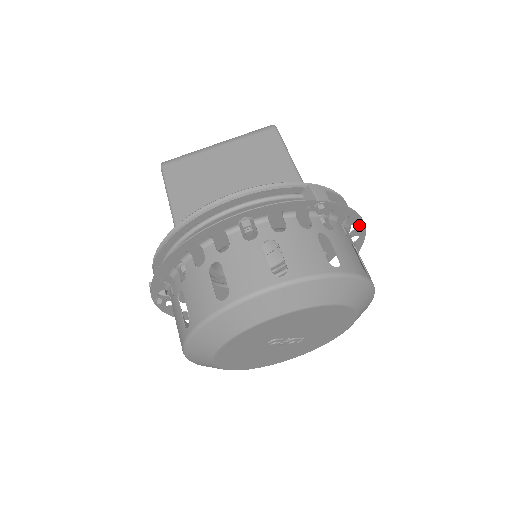
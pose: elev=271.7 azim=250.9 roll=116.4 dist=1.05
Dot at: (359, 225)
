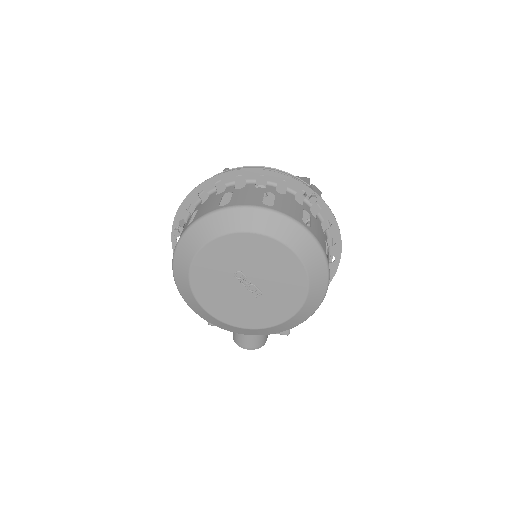
Dot at: (337, 242)
